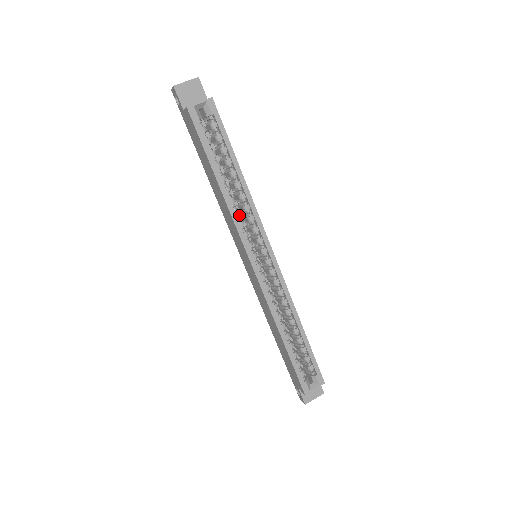
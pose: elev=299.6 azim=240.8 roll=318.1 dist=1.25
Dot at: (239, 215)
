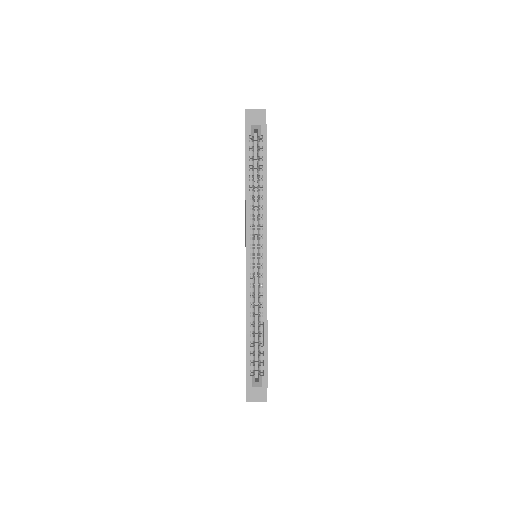
Dot at: occluded
